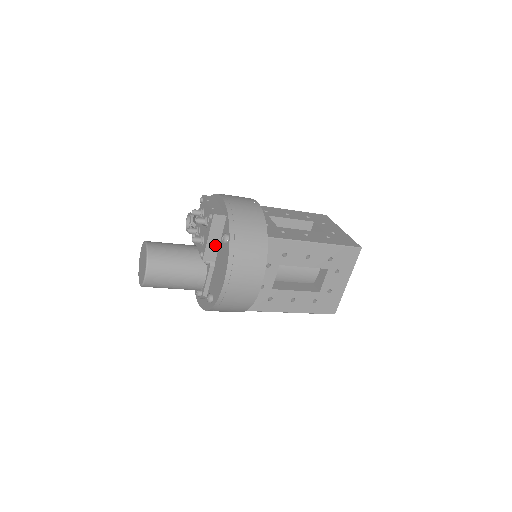
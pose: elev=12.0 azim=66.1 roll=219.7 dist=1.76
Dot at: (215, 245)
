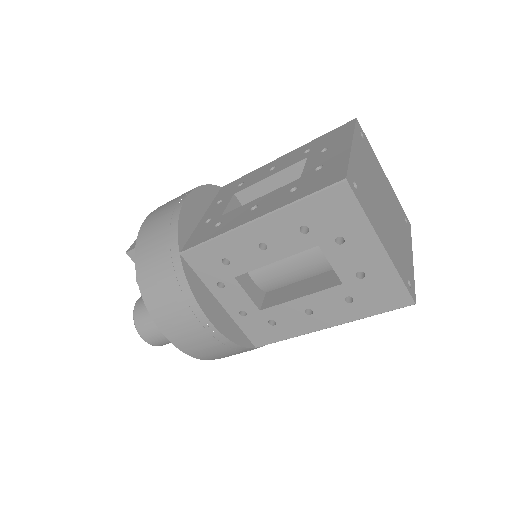
Dot at: occluded
